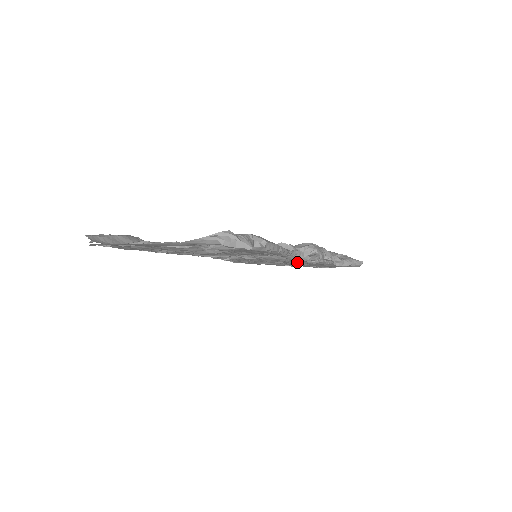
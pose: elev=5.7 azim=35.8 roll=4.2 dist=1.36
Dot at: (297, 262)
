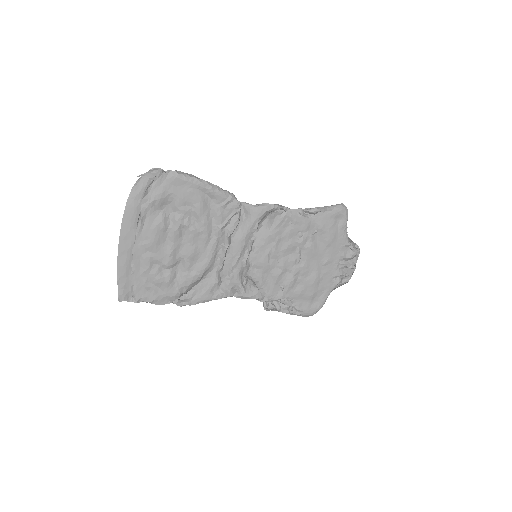
Dot at: (285, 234)
